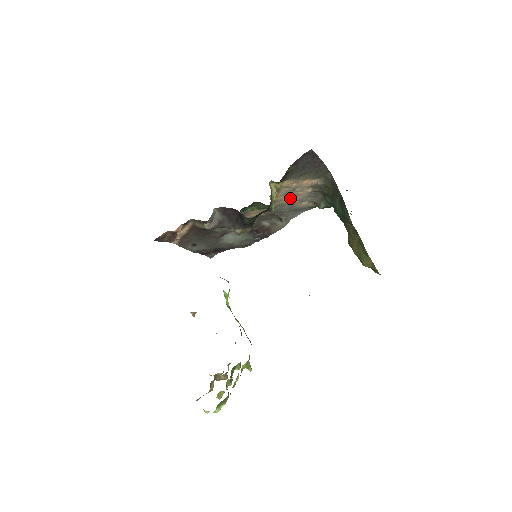
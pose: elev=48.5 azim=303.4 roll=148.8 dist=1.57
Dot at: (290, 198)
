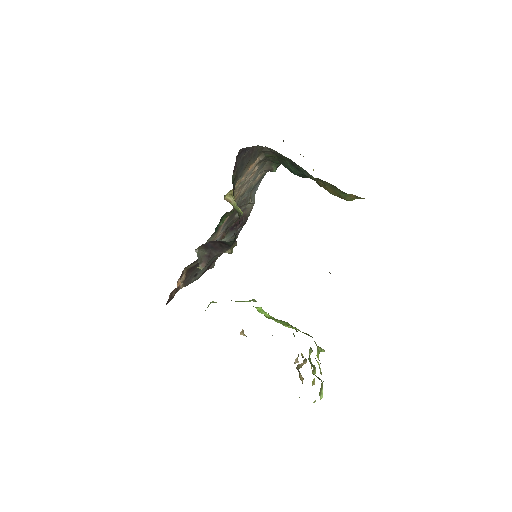
Dot at: (245, 186)
